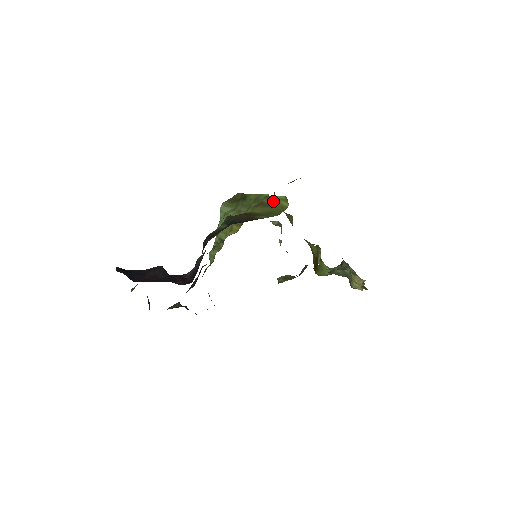
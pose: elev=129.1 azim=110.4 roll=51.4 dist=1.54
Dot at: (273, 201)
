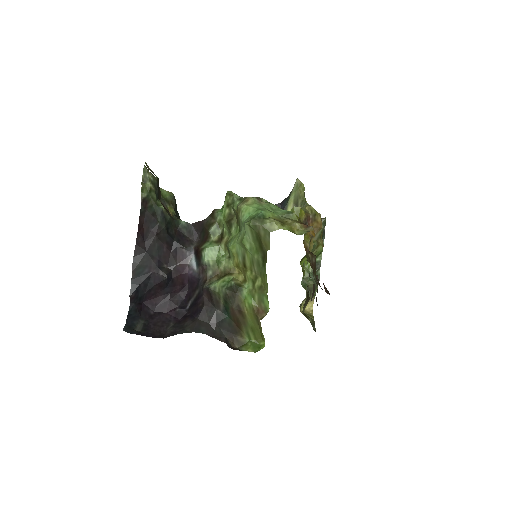
Dot at: (261, 329)
